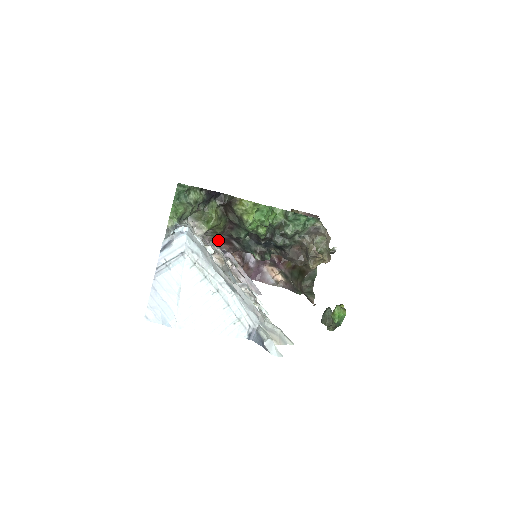
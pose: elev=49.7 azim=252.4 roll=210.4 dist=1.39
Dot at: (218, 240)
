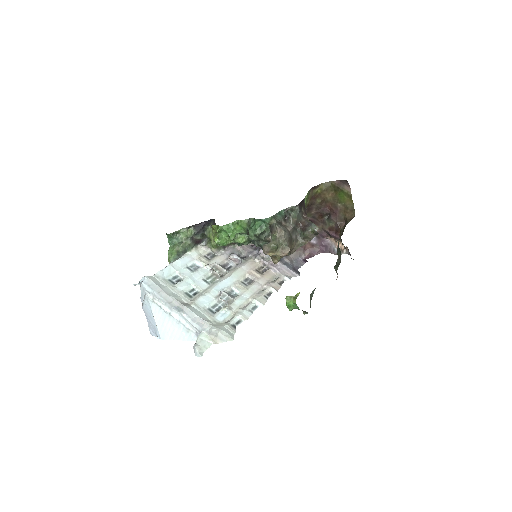
Dot at: occluded
